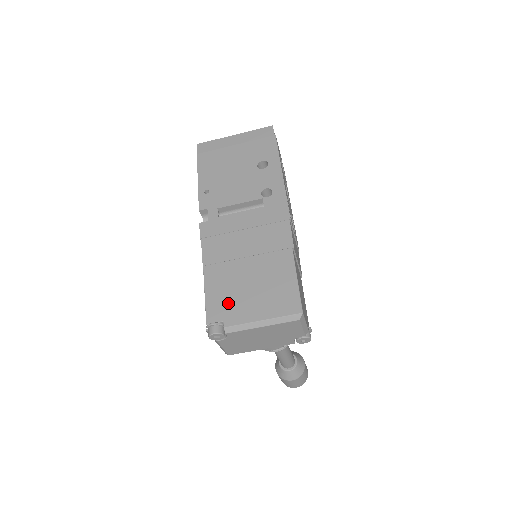
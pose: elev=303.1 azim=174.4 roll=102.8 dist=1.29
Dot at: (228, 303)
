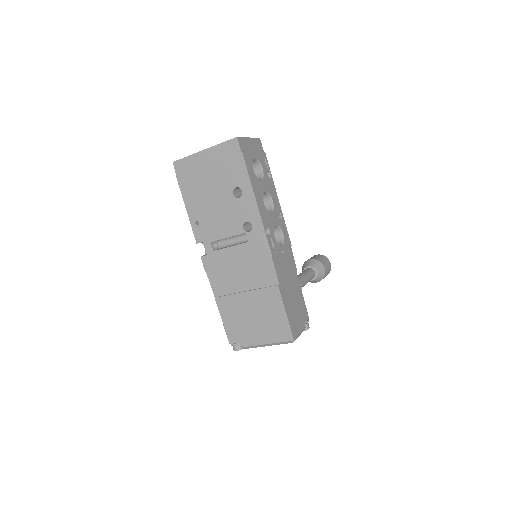
Dot at: (240, 330)
